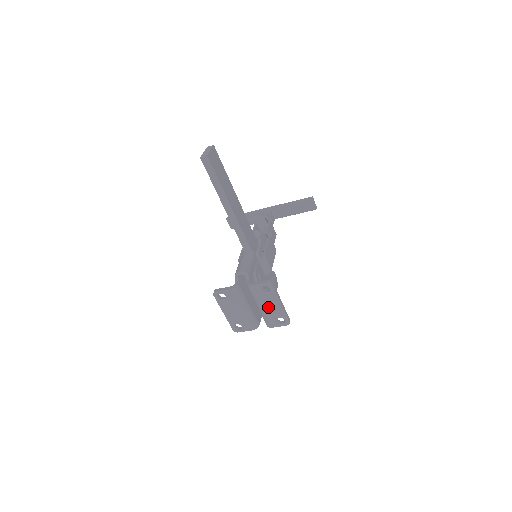
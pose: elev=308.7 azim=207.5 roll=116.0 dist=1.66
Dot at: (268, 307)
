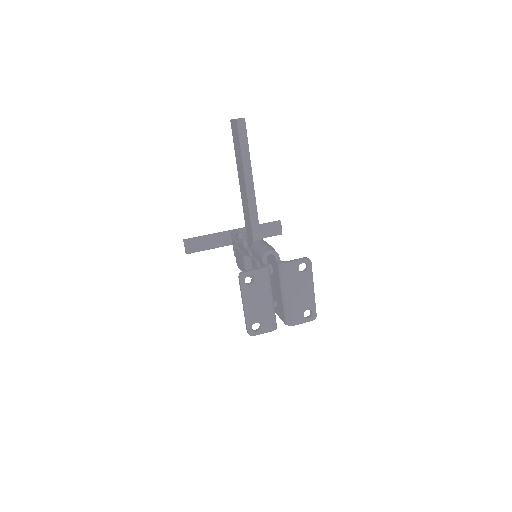
Dot at: (299, 294)
